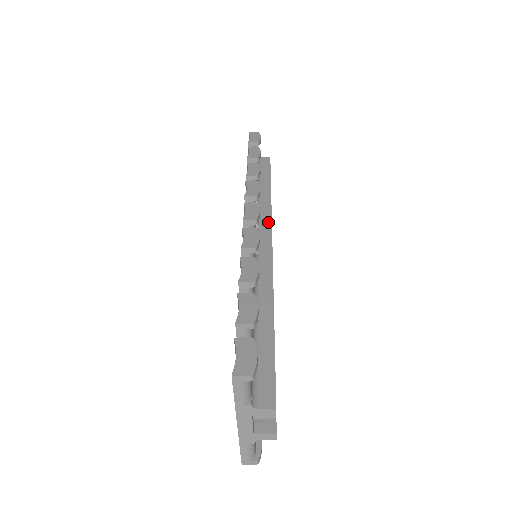
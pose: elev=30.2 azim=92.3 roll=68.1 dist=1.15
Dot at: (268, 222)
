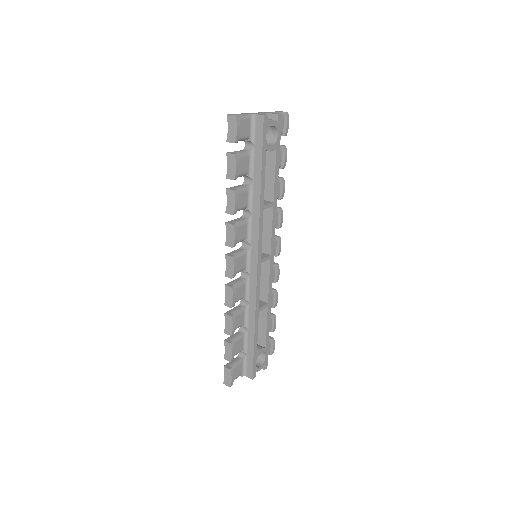
Dot at: (256, 239)
